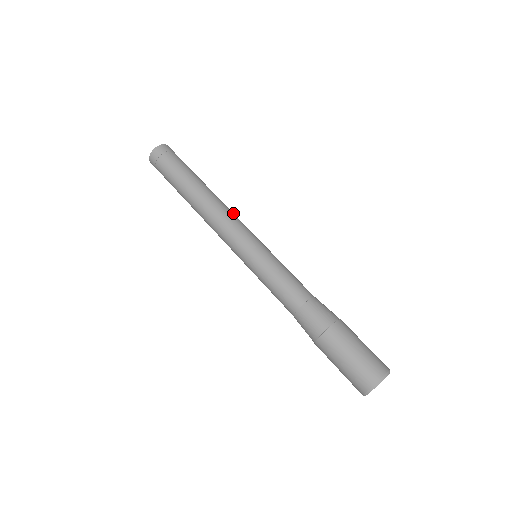
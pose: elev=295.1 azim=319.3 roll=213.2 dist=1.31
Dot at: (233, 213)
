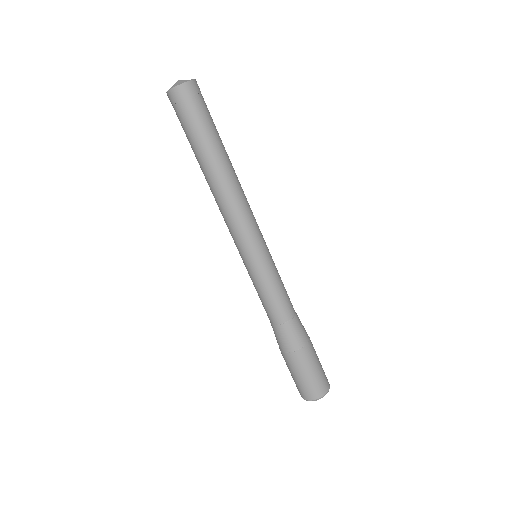
Dot at: (235, 211)
